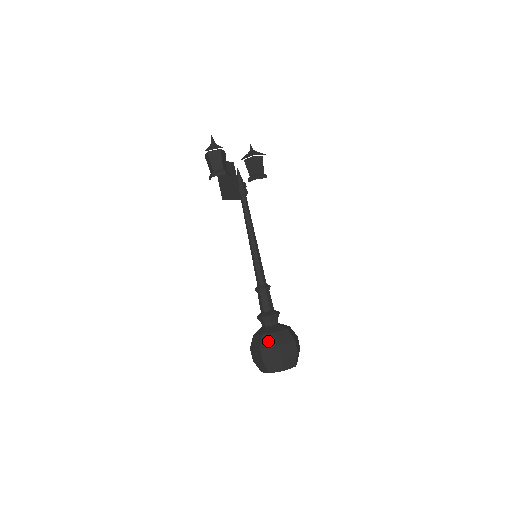
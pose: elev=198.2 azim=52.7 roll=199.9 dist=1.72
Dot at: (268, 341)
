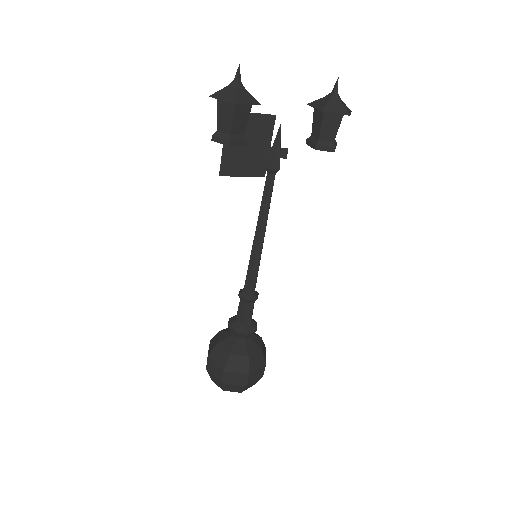
Dot at: (218, 356)
